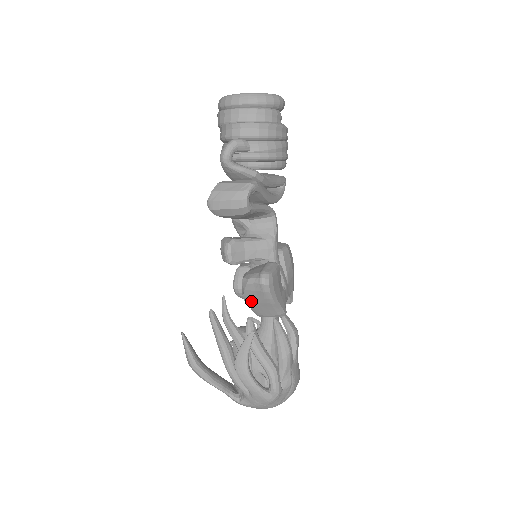
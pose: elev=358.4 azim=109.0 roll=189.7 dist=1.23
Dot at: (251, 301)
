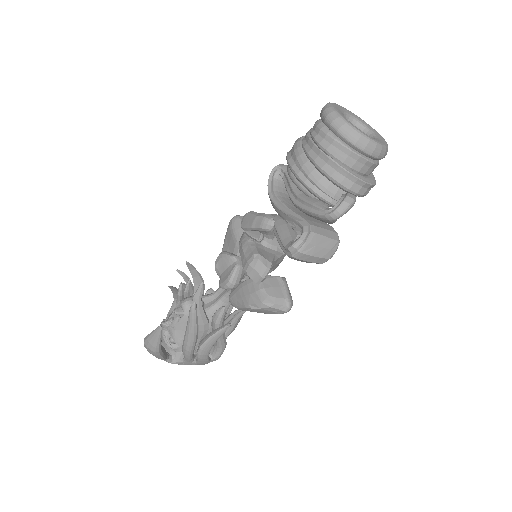
Dot at: (254, 311)
